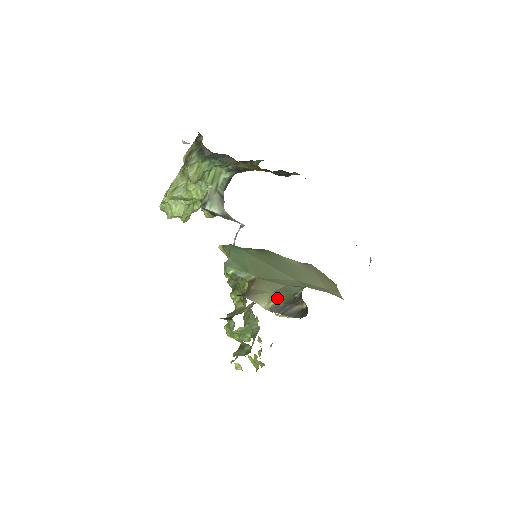
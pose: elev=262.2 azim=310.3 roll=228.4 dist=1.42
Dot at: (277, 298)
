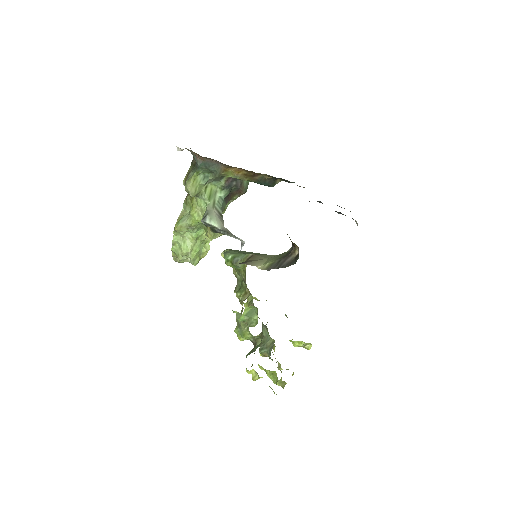
Dot at: (272, 259)
